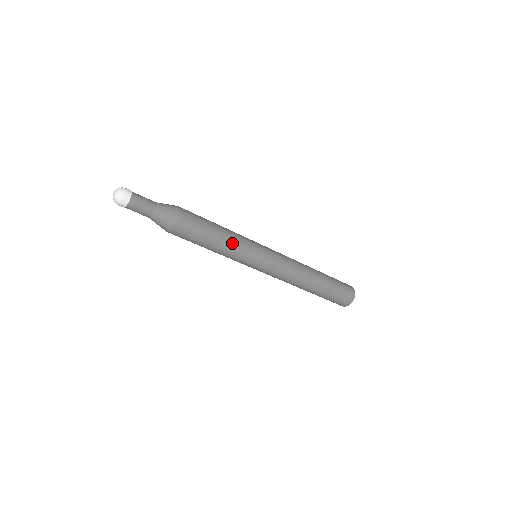
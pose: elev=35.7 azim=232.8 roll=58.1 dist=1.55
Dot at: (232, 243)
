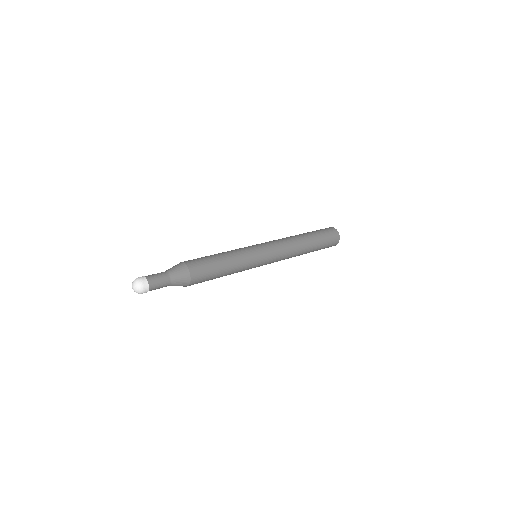
Dot at: (237, 260)
